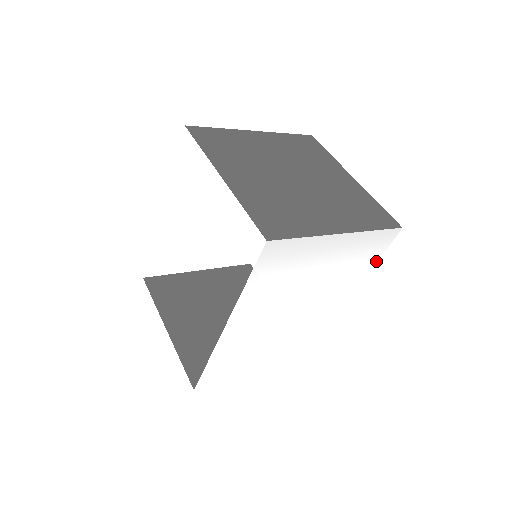
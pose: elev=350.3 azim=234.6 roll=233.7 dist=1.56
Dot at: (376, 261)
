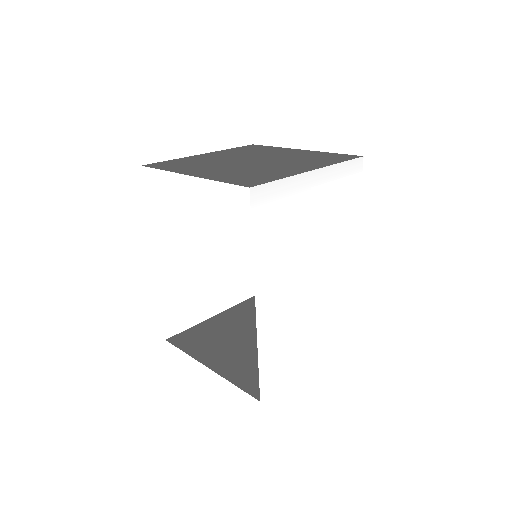
Dot at: (359, 200)
